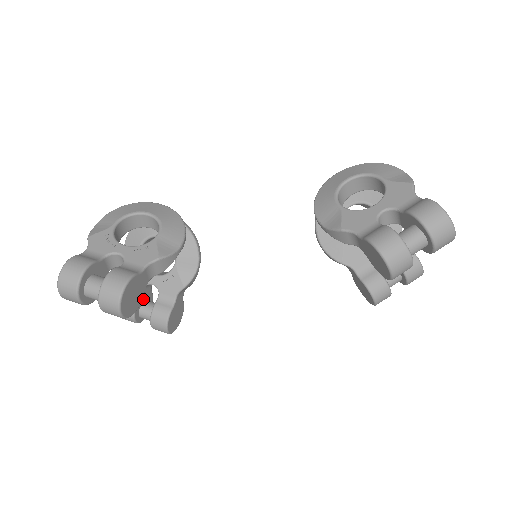
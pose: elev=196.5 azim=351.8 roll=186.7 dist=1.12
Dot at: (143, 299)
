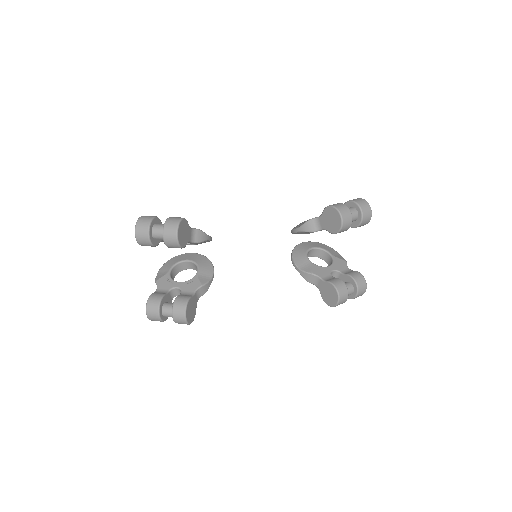
Dot at: (167, 300)
